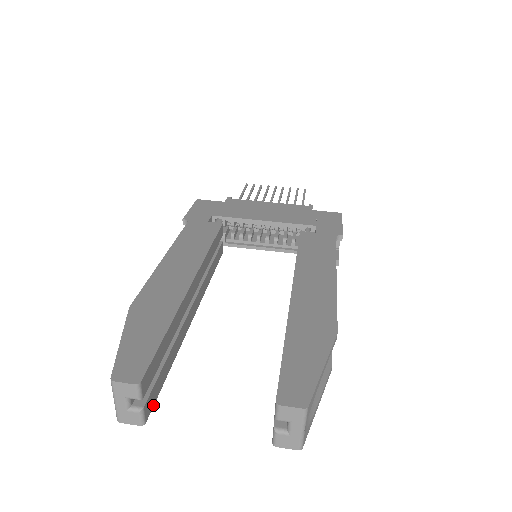
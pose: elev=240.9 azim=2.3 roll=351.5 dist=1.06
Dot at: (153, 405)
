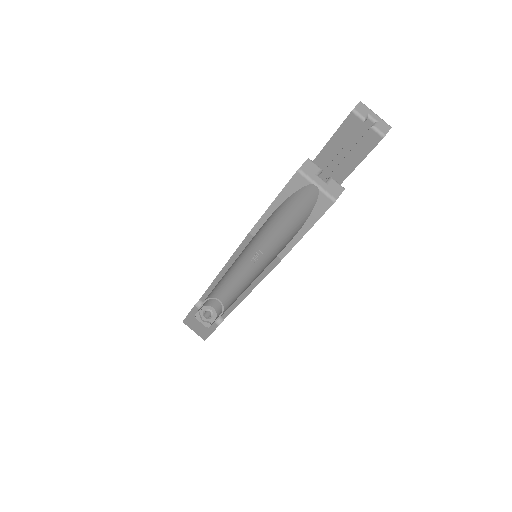
Dot at: occluded
